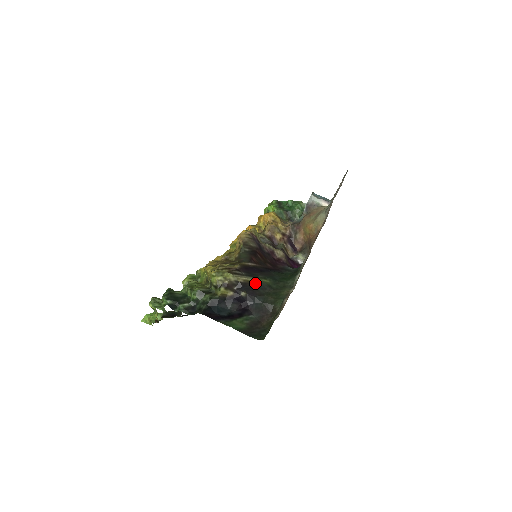
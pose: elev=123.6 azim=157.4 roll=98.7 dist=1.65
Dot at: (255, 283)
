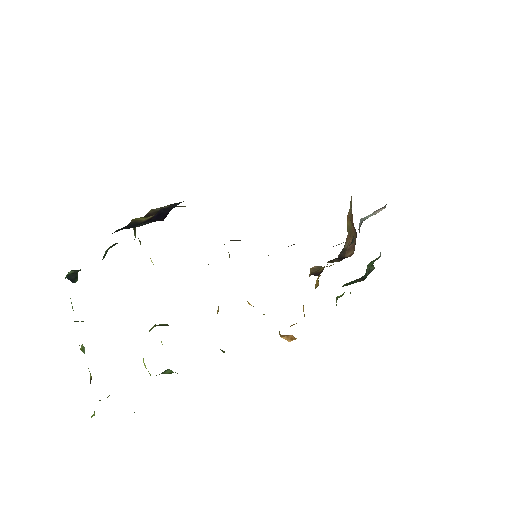
Dot at: occluded
